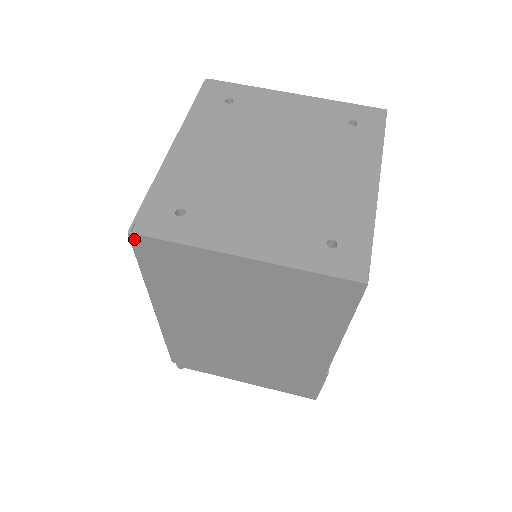
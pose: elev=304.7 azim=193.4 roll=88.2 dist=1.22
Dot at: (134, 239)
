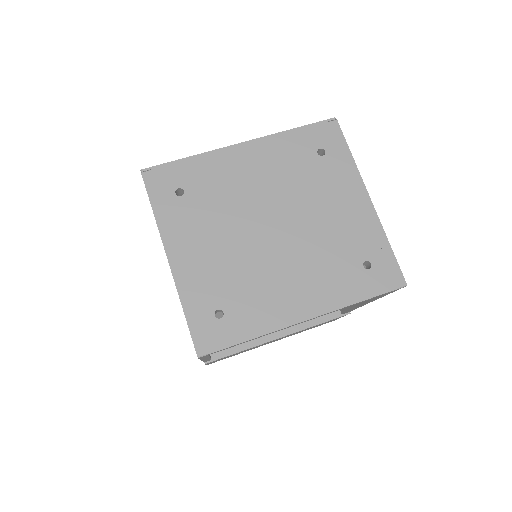
Dot at: (143, 177)
